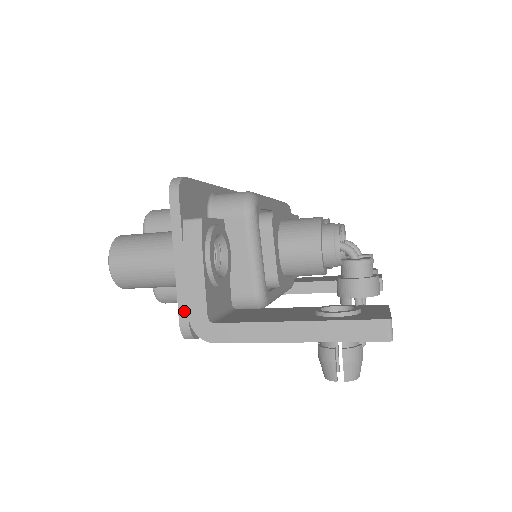
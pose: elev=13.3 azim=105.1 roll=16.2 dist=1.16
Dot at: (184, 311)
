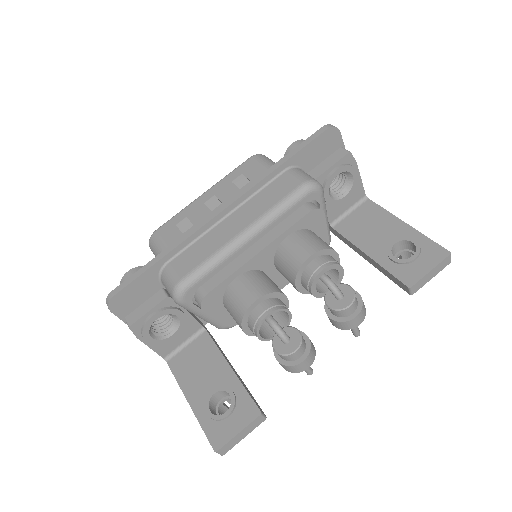
Dot at: occluded
